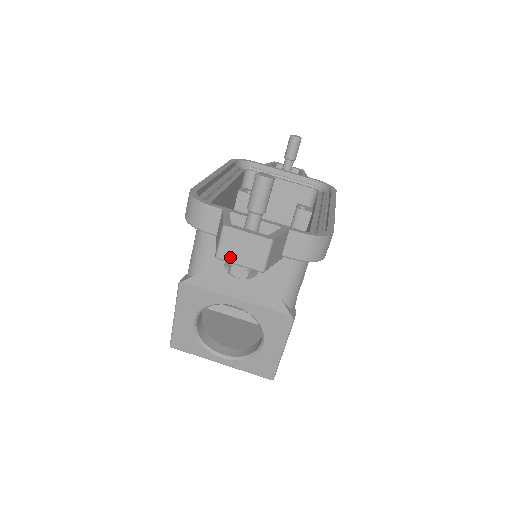
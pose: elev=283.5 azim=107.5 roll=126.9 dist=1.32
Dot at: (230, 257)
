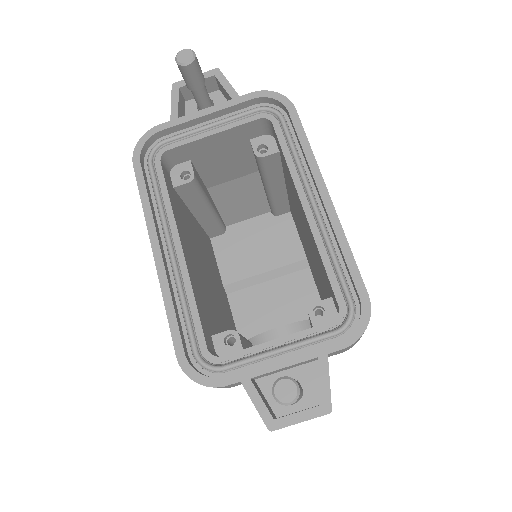
Dot at: occluded
